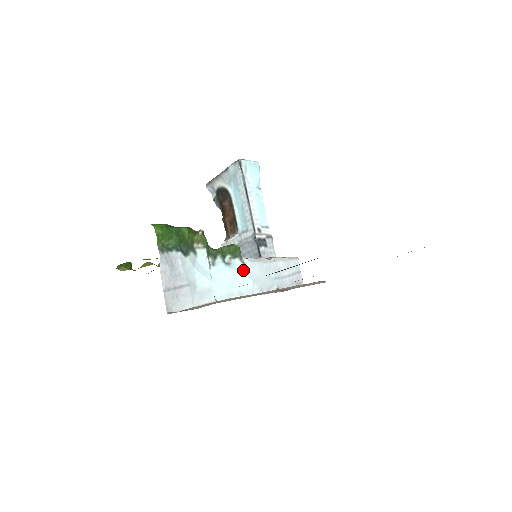
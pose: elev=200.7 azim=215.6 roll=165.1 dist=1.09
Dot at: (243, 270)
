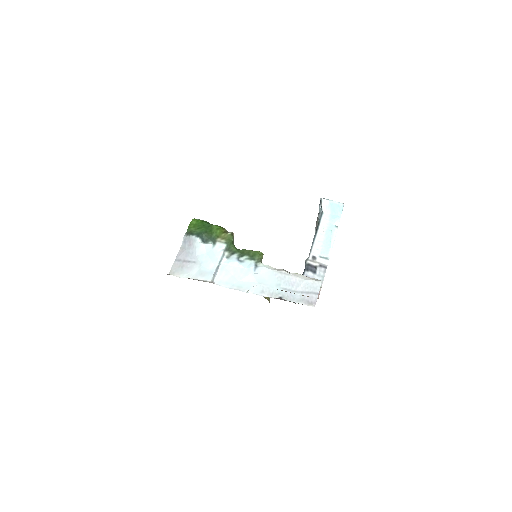
Dot at: (252, 270)
